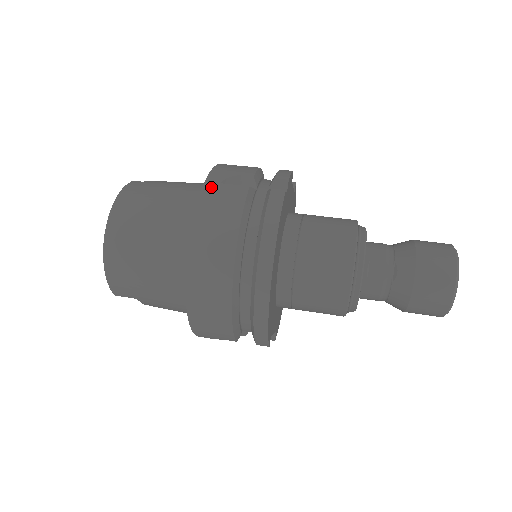
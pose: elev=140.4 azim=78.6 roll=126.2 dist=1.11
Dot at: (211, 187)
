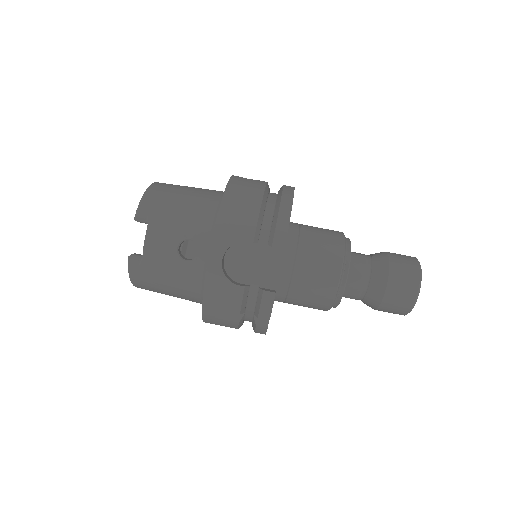
Dot at: (209, 319)
